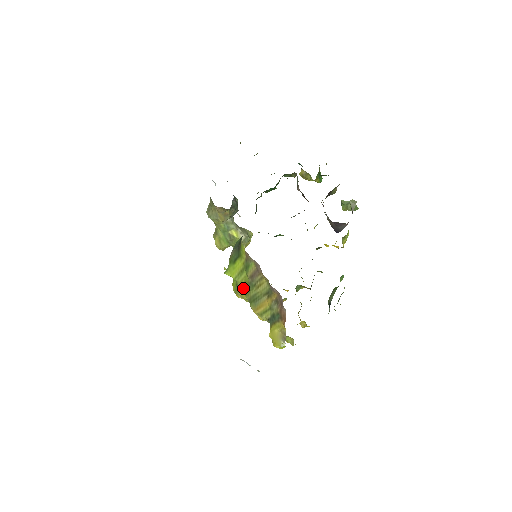
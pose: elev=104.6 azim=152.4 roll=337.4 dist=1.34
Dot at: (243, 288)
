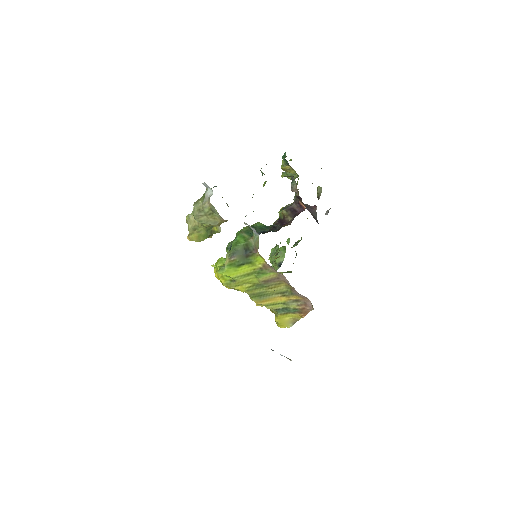
Dot at: (245, 286)
